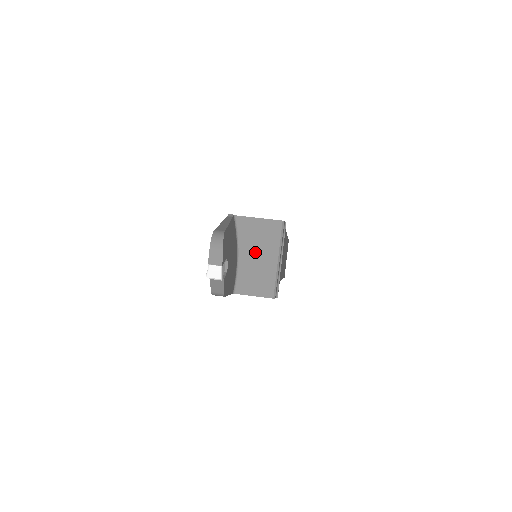
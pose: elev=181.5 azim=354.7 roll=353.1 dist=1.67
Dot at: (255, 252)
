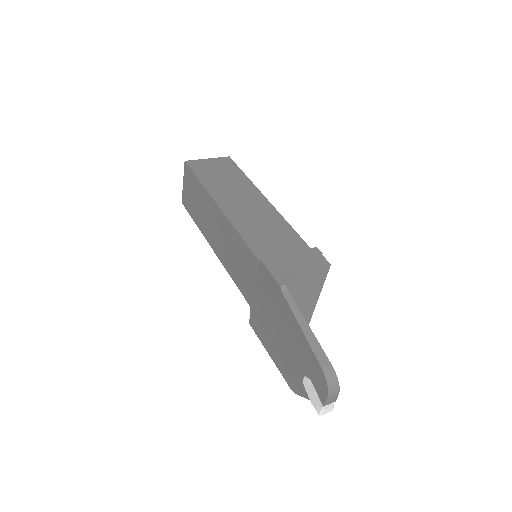
Dot at: (298, 301)
